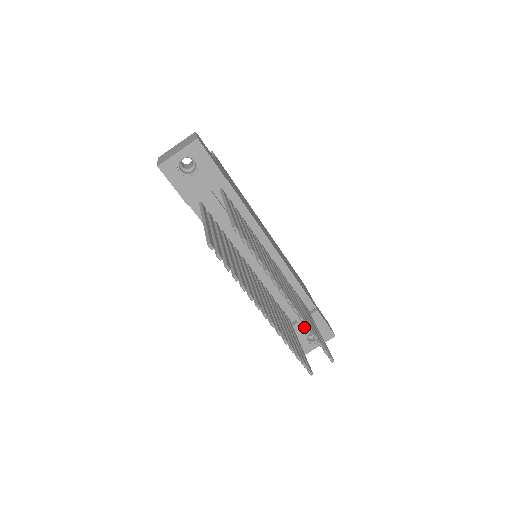
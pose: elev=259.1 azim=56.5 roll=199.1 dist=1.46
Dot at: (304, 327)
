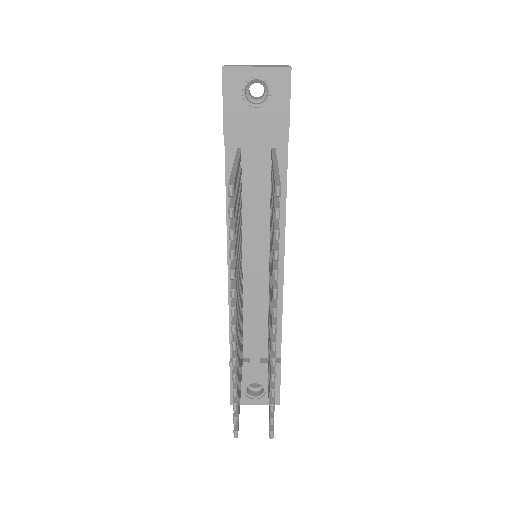
Dot at: (253, 372)
